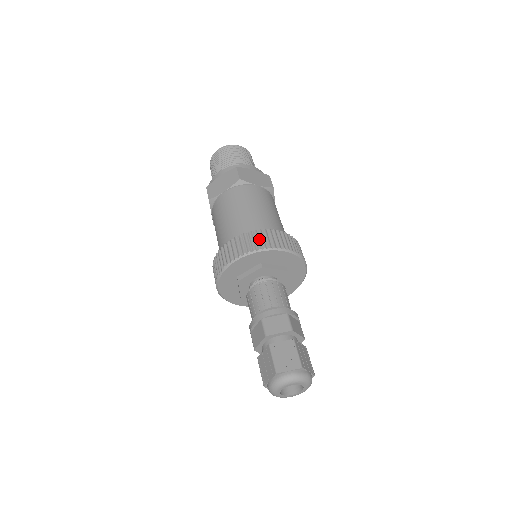
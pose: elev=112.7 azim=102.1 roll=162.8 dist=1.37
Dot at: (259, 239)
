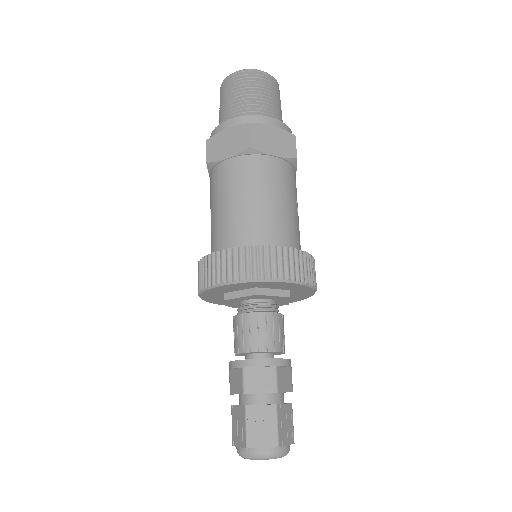
Dot at: (257, 261)
